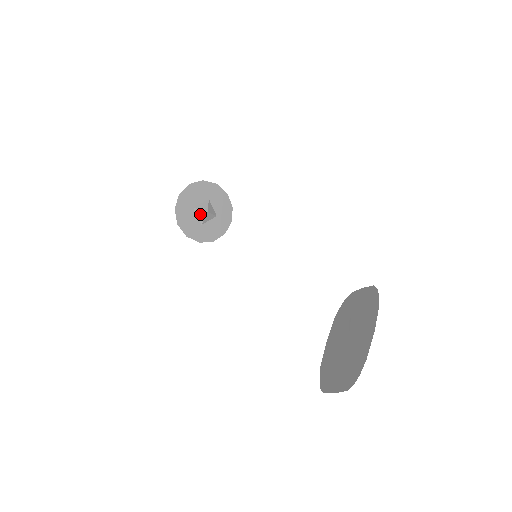
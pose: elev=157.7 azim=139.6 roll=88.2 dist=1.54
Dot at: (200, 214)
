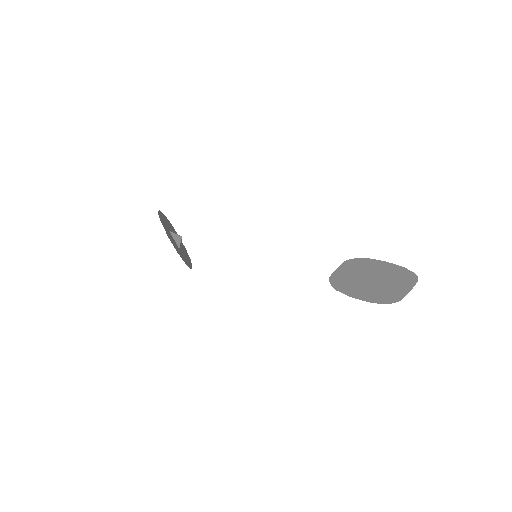
Dot at: (176, 238)
